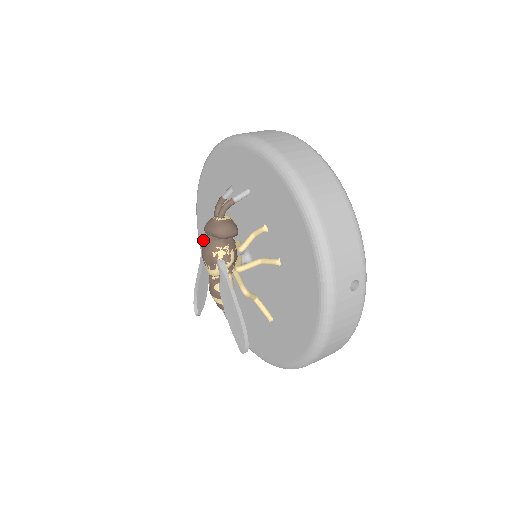
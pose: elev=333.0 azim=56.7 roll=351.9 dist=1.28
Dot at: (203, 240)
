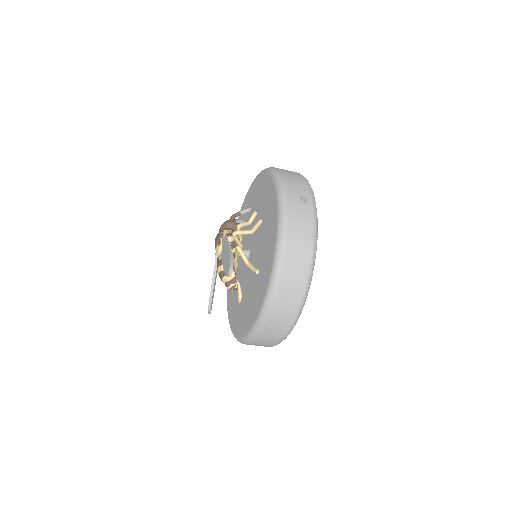
Dot at: (229, 293)
